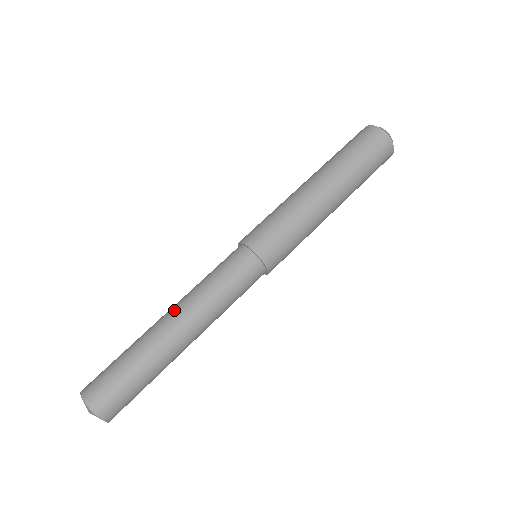
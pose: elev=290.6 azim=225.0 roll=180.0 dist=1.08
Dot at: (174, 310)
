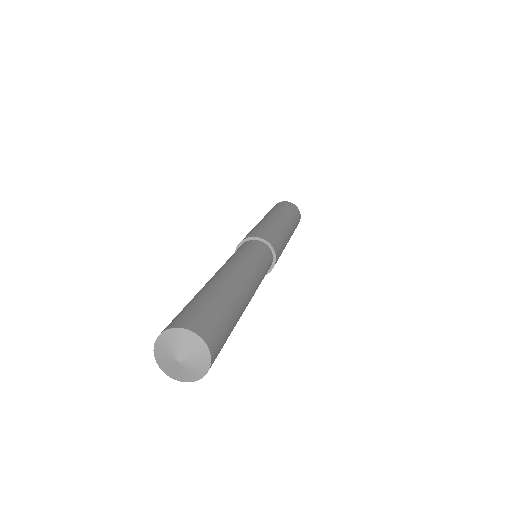
Dot at: (223, 269)
